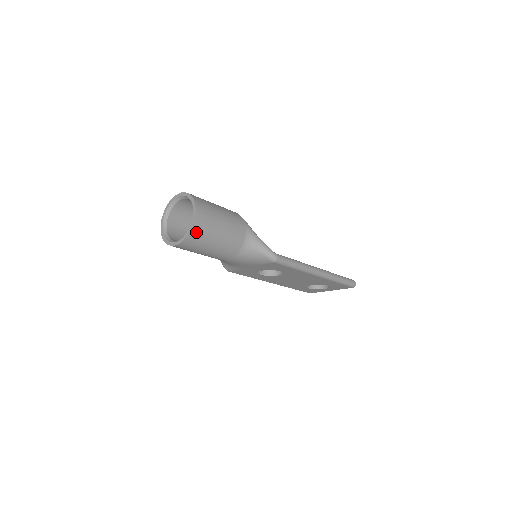
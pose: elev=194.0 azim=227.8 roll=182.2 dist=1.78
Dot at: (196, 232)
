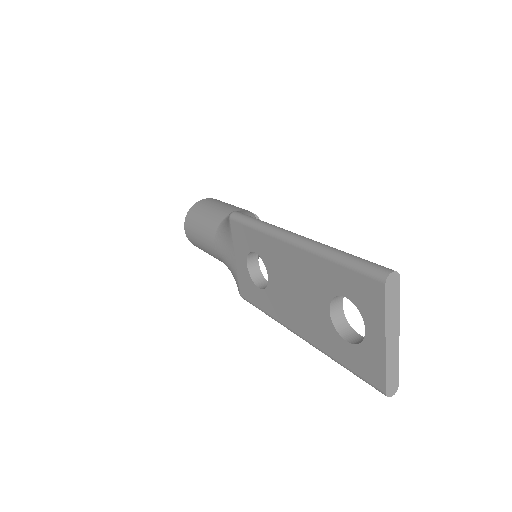
Dot at: (194, 209)
